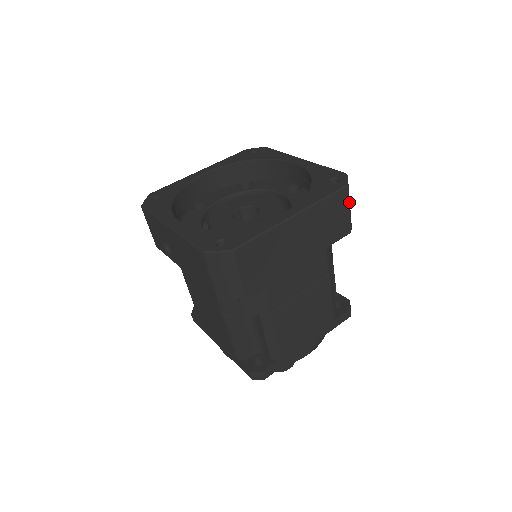
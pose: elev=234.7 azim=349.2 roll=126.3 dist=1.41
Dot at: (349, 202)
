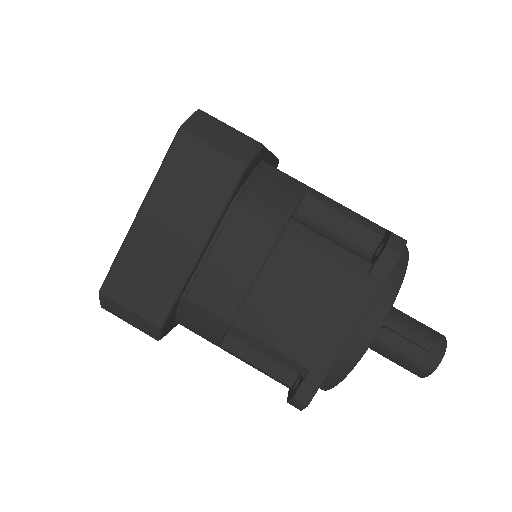
Dot at: (210, 138)
